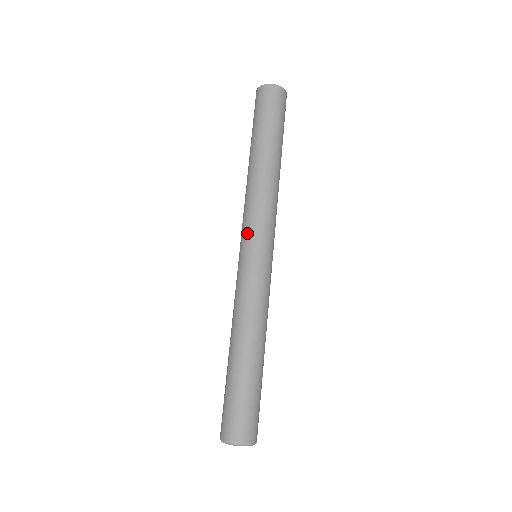
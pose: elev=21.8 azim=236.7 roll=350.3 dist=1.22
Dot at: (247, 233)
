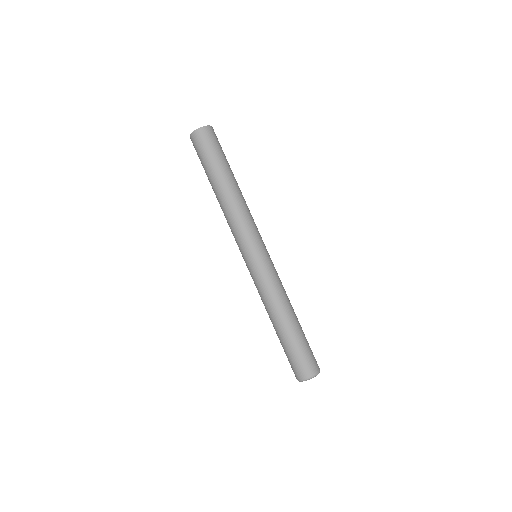
Dot at: (249, 243)
